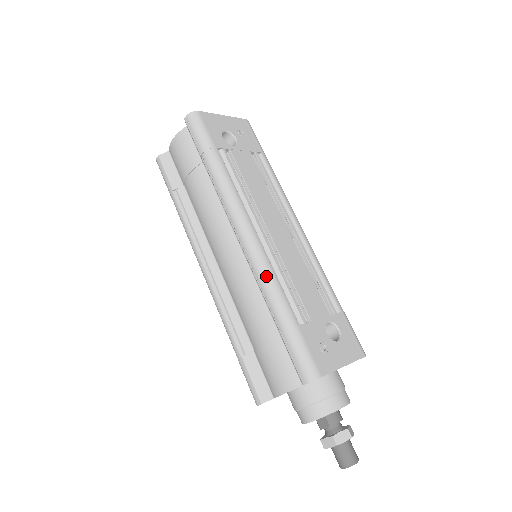
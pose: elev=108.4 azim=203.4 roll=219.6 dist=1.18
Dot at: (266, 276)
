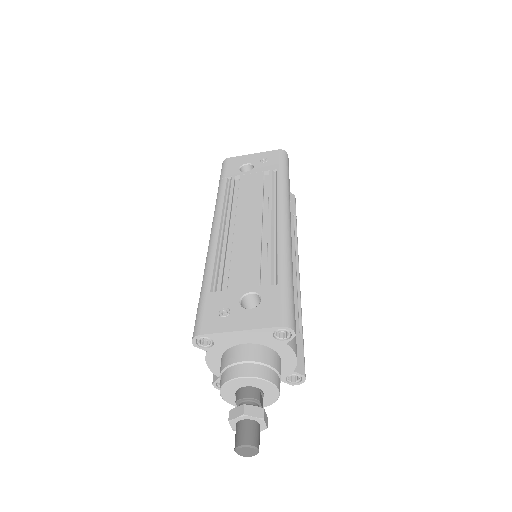
Dot at: (207, 258)
